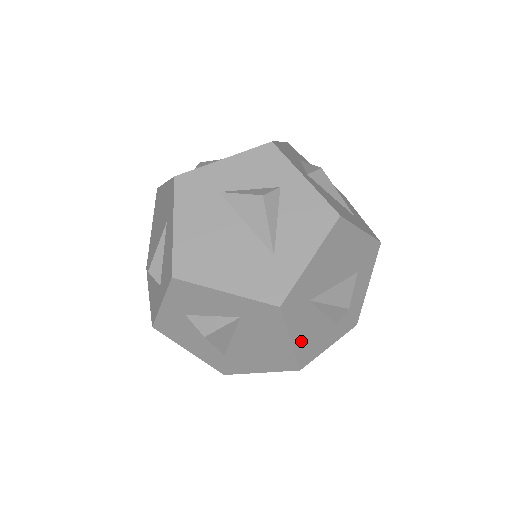
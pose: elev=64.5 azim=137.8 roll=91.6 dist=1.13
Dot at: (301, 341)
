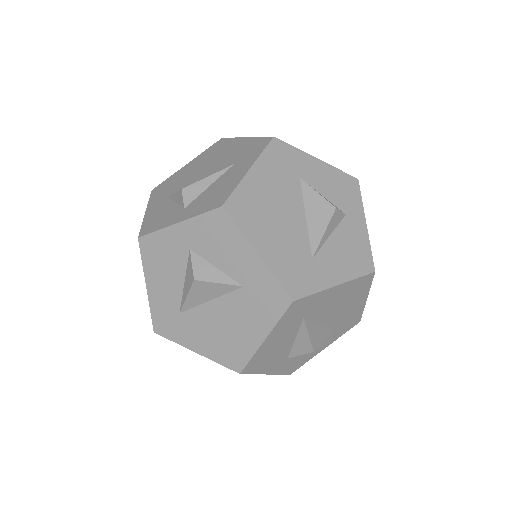
Dot at: (267, 348)
